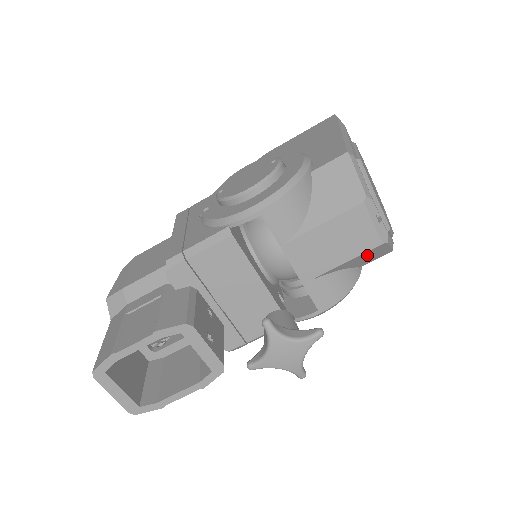
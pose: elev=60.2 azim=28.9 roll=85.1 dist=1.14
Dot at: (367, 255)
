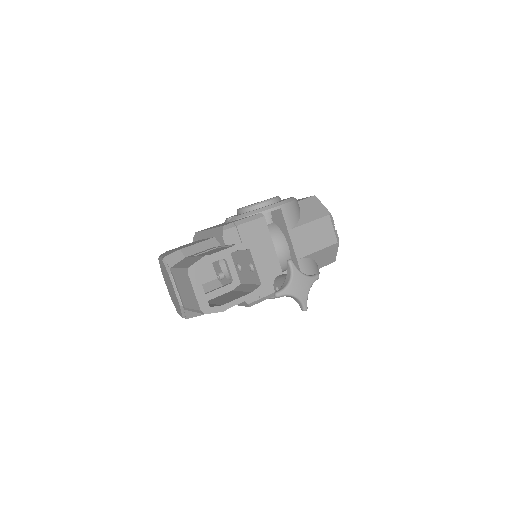
Dot at: (328, 252)
